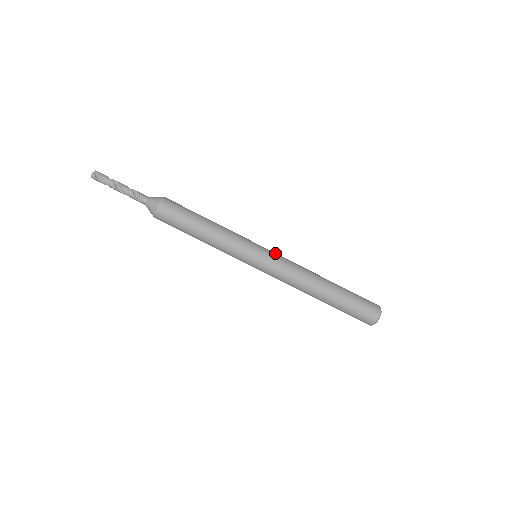
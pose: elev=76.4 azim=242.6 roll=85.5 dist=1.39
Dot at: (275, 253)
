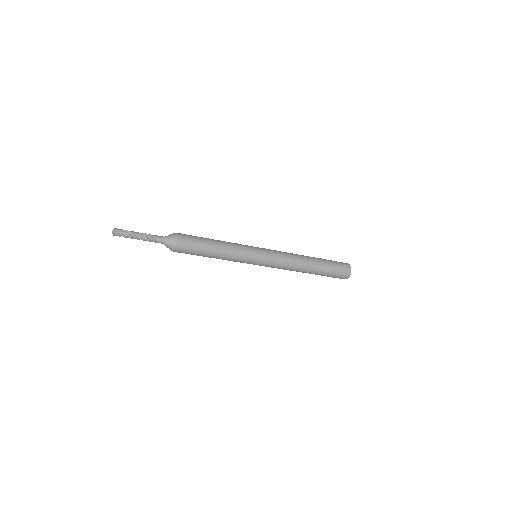
Dot at: (271, 255)
